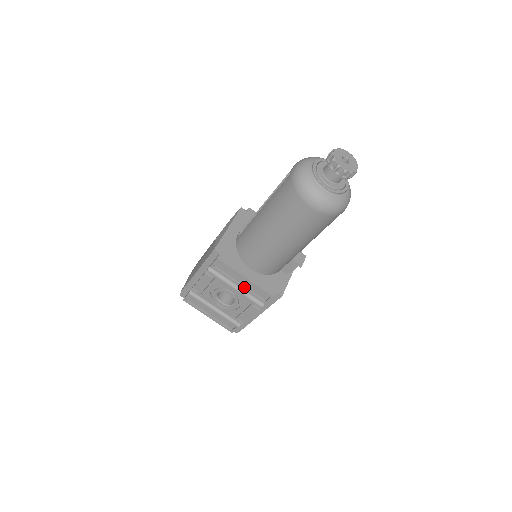
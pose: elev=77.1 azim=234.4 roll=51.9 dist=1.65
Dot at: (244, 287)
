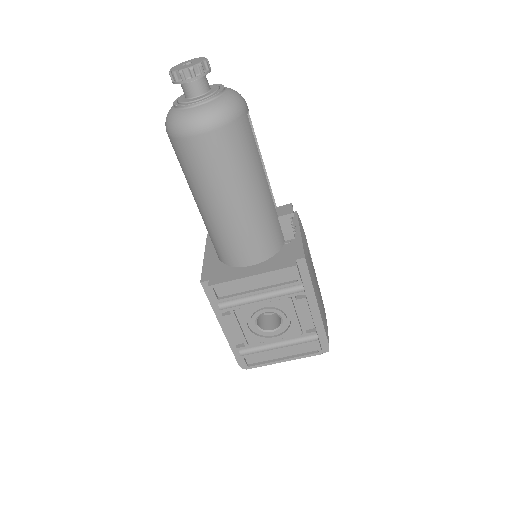
Dot at: (264, 289)
